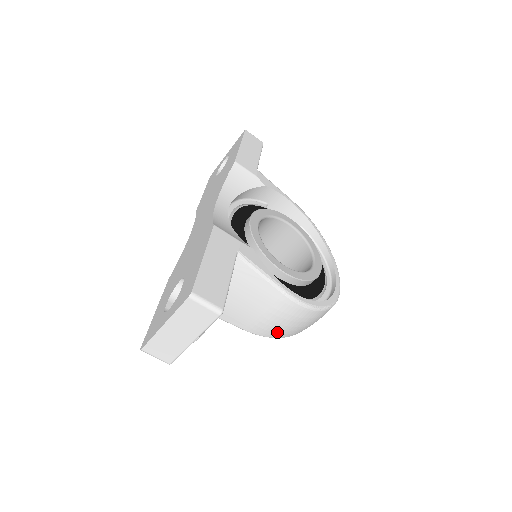
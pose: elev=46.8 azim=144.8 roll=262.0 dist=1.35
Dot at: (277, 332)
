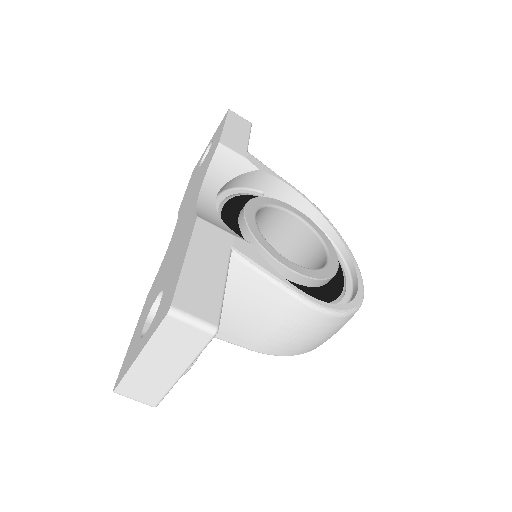
Dot at: (292, 348)
